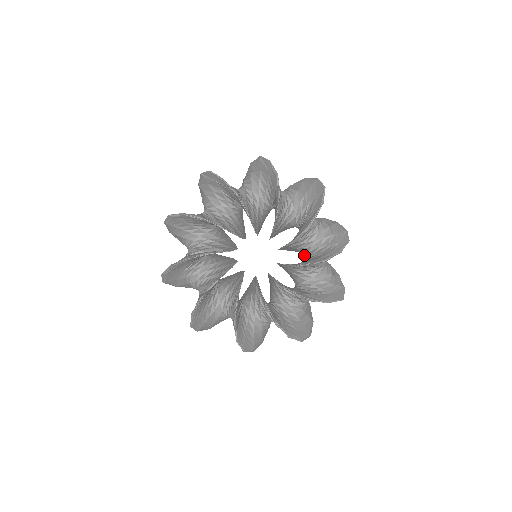
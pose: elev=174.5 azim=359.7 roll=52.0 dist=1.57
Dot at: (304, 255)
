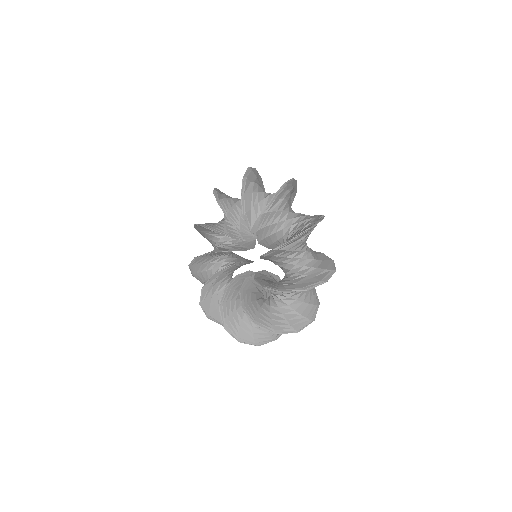
Dot at: occluded
